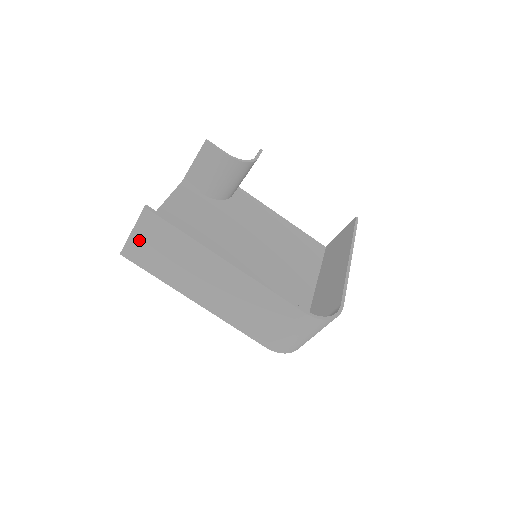
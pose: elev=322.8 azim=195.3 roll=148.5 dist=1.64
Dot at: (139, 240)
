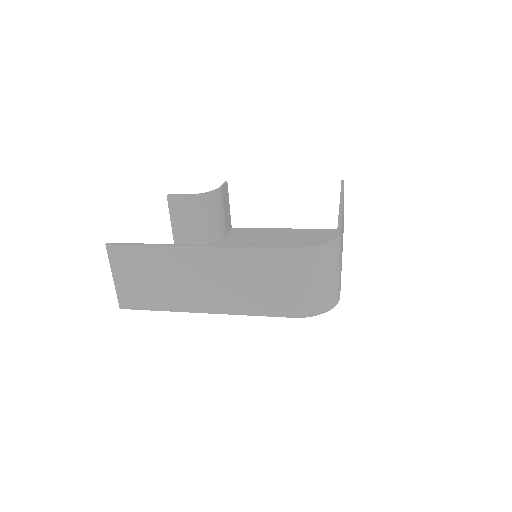
Dot at: (123, 282)
